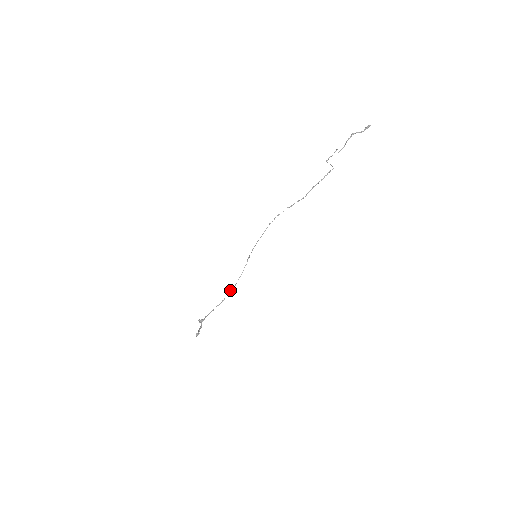
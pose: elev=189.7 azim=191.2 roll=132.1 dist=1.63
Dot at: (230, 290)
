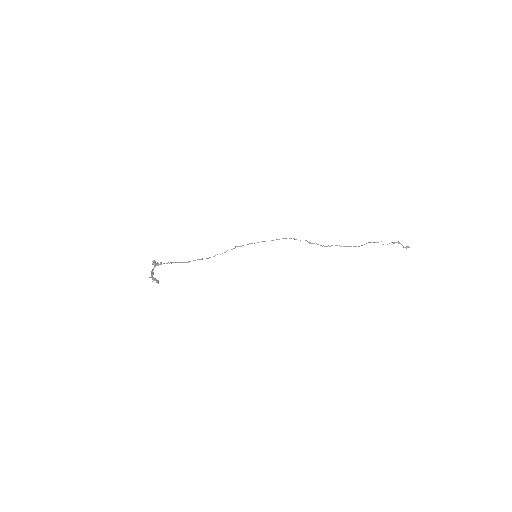
Dot at: occluded
